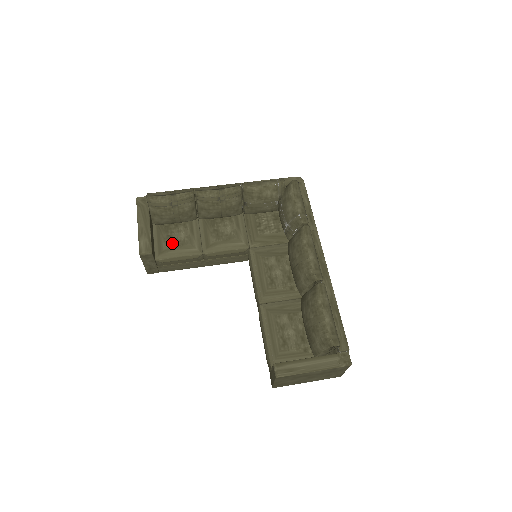
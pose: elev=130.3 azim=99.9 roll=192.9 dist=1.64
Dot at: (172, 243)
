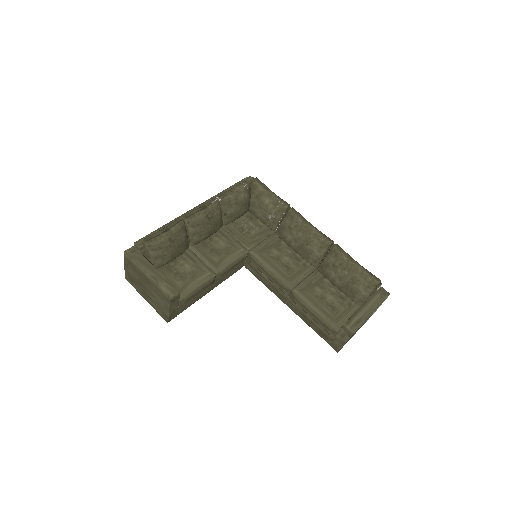
Dot at: (184, 278)
